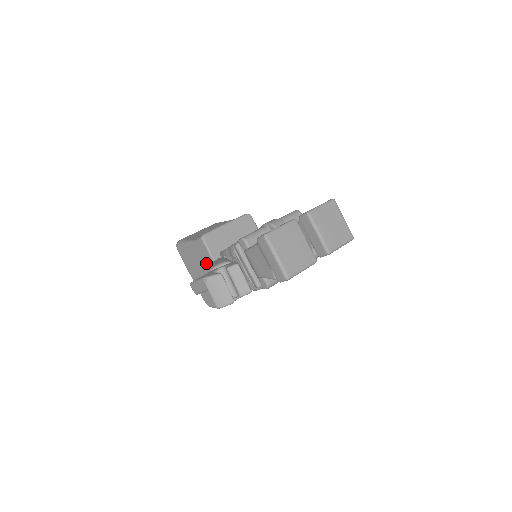
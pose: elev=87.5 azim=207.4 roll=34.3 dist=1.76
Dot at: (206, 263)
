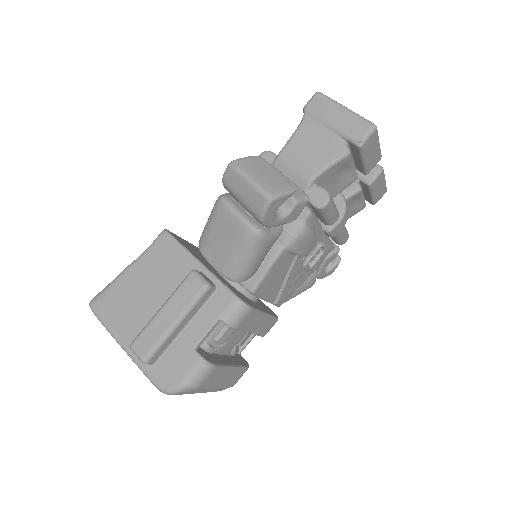
Dot at: (172, 275)
